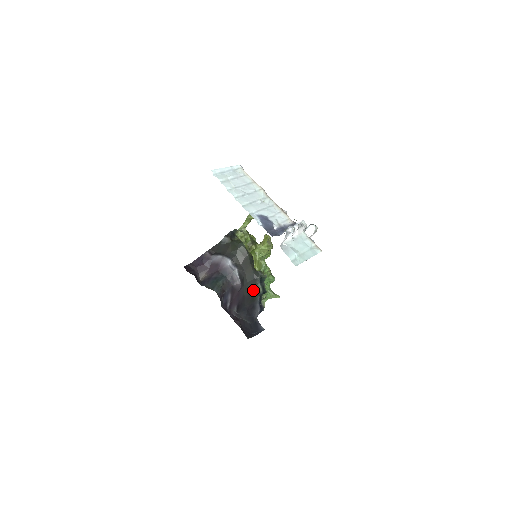
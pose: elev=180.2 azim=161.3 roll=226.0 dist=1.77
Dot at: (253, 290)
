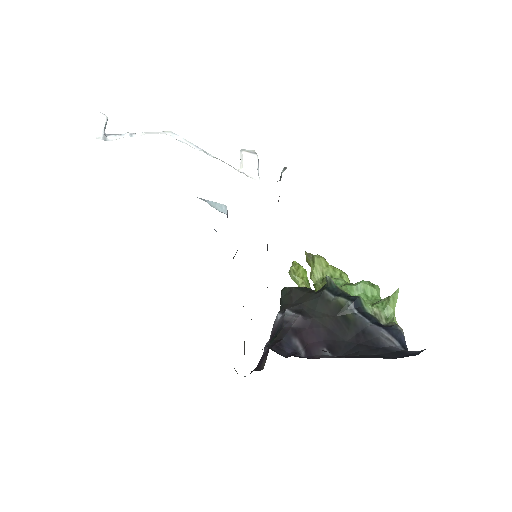
Dot at: (334, 312)
